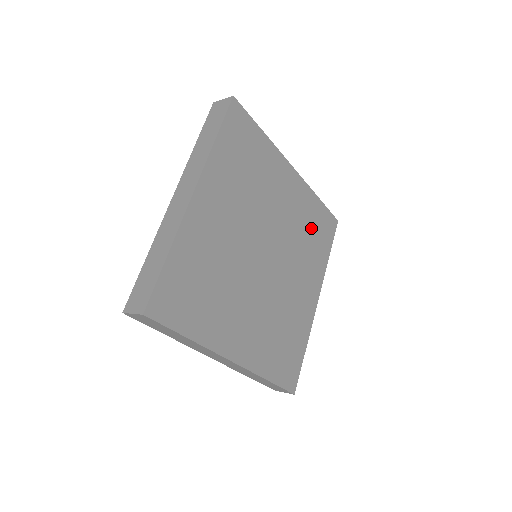
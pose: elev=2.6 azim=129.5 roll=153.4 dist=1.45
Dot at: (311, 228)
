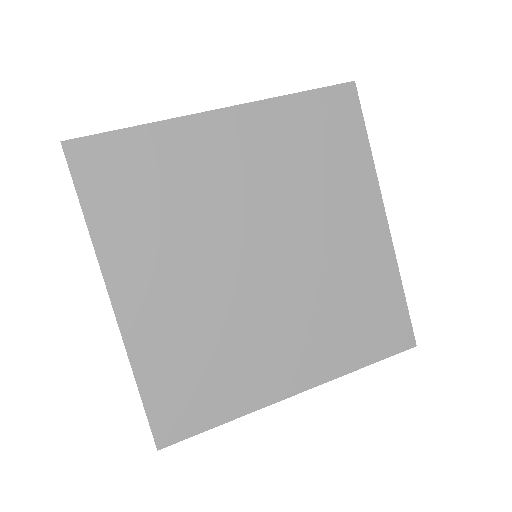
Dot at: (360, 304)
